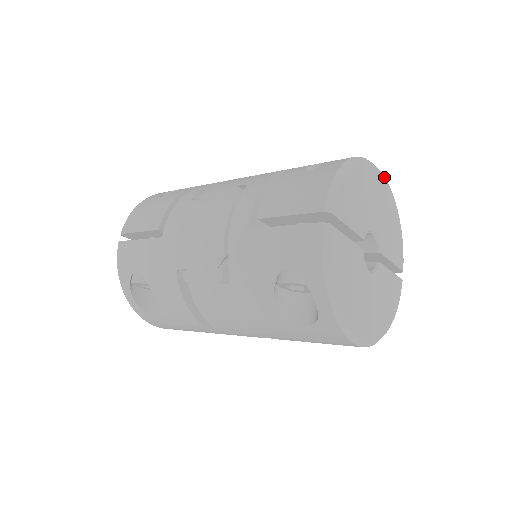
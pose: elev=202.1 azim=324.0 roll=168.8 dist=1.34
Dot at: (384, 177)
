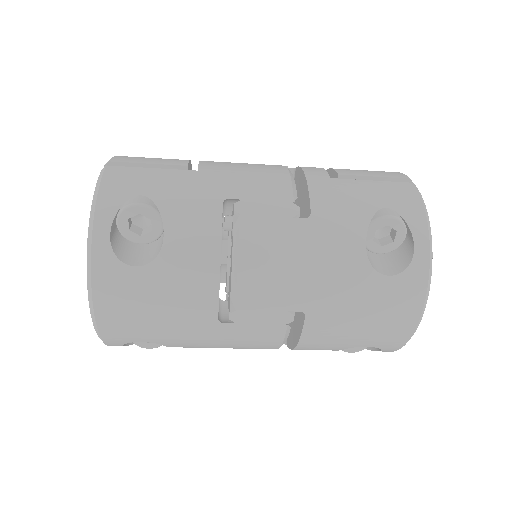
Dot at: occluded
